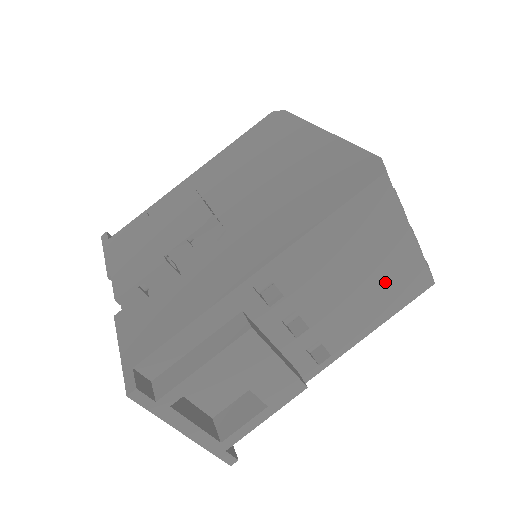
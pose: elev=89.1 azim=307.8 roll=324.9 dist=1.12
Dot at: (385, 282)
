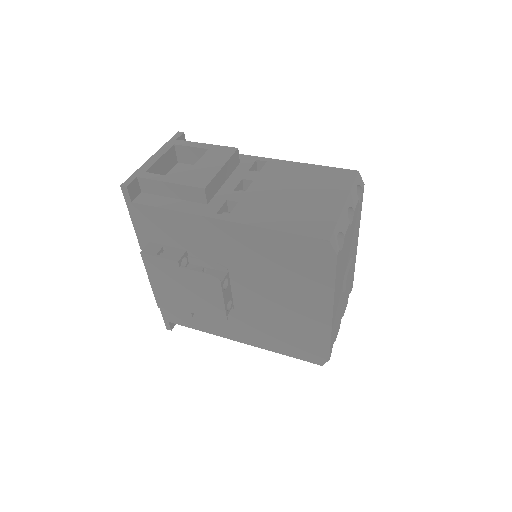
Dot at: (304, 210)
